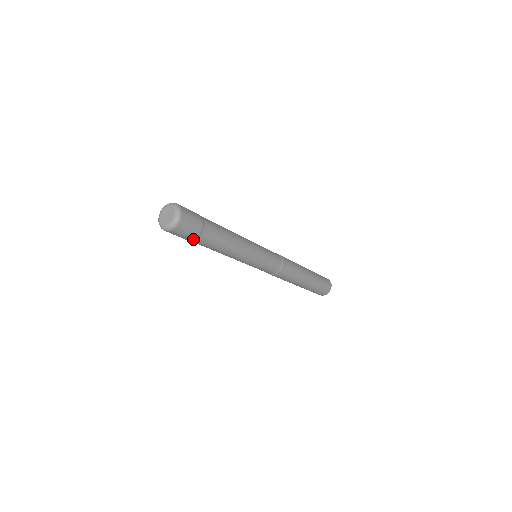
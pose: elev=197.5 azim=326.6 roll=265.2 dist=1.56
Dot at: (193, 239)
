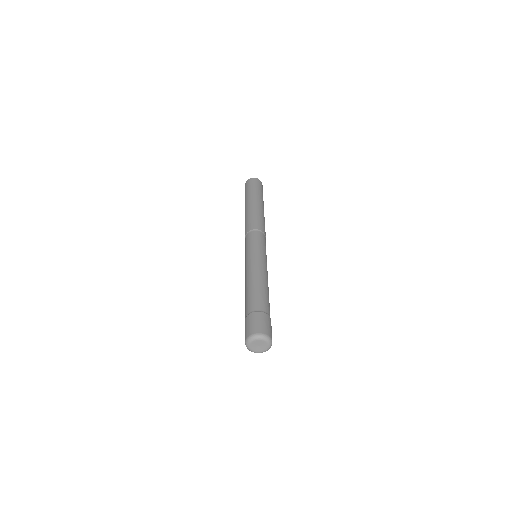
Dot at: occluded
